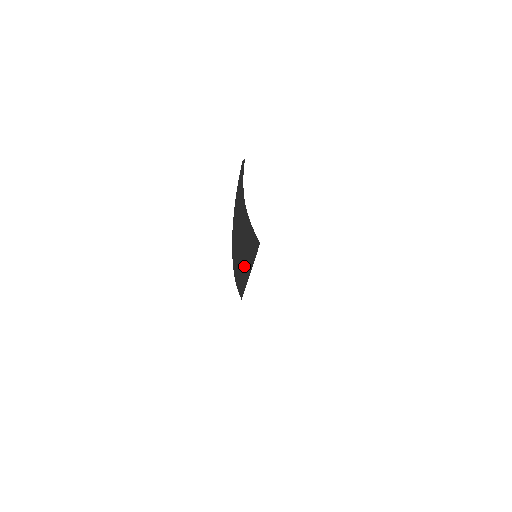
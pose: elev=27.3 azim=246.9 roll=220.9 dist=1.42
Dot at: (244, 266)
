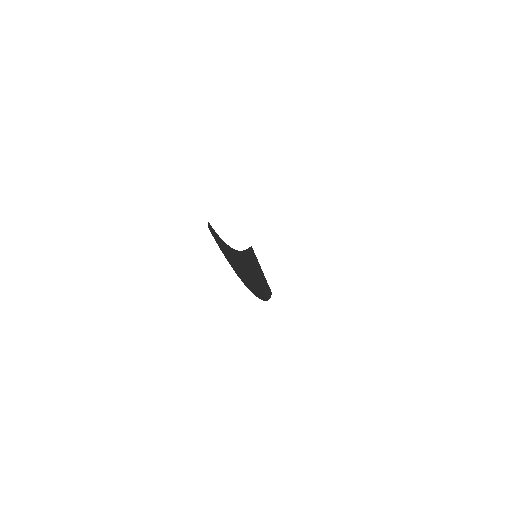
Dot at: occluded
